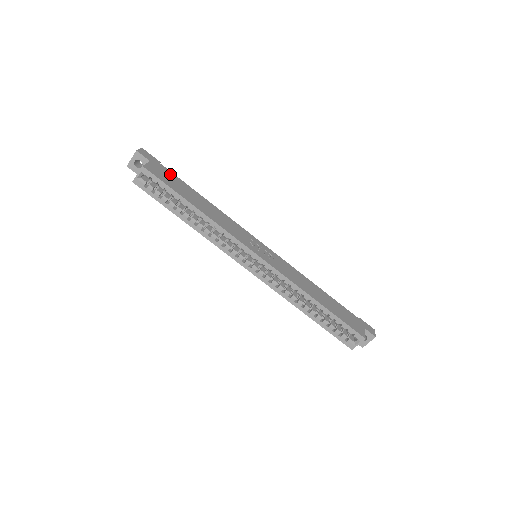
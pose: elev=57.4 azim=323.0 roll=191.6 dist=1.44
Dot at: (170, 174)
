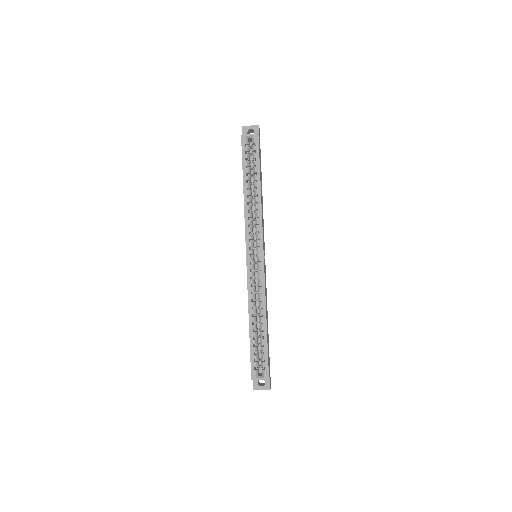
Dot at: occluded
